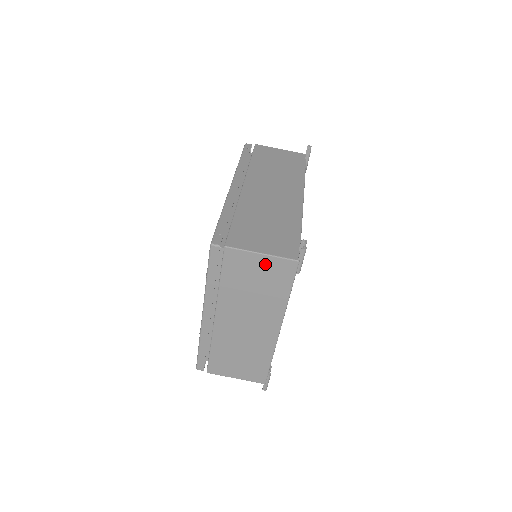
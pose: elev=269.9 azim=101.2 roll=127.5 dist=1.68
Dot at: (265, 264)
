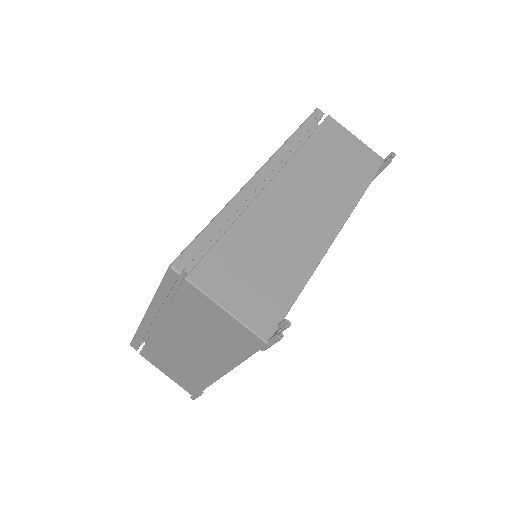
Dot at: (227, 321)
